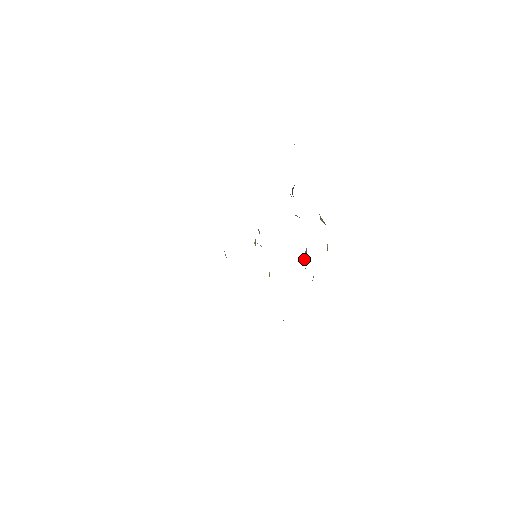
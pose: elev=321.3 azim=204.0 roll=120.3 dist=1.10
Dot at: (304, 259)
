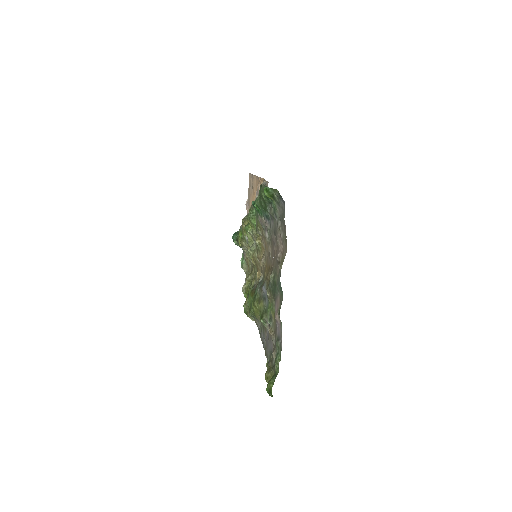
Dot at: (247, 283)
